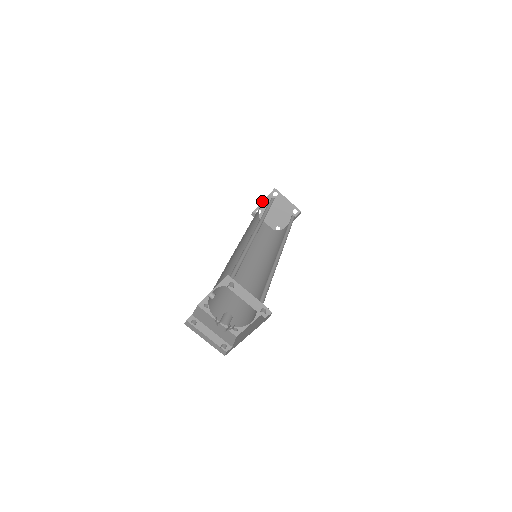
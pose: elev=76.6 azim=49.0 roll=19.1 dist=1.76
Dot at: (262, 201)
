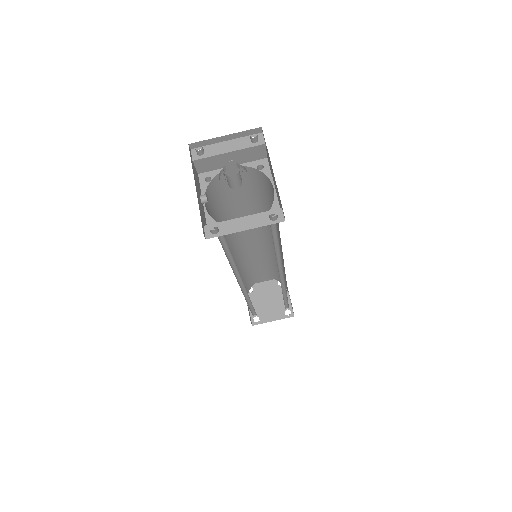
Dot at: (248, 308)
